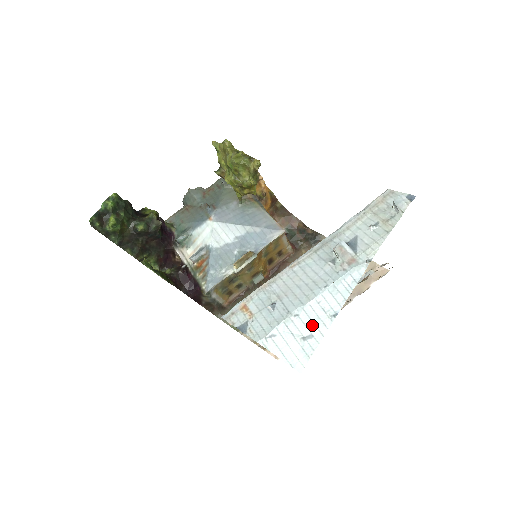
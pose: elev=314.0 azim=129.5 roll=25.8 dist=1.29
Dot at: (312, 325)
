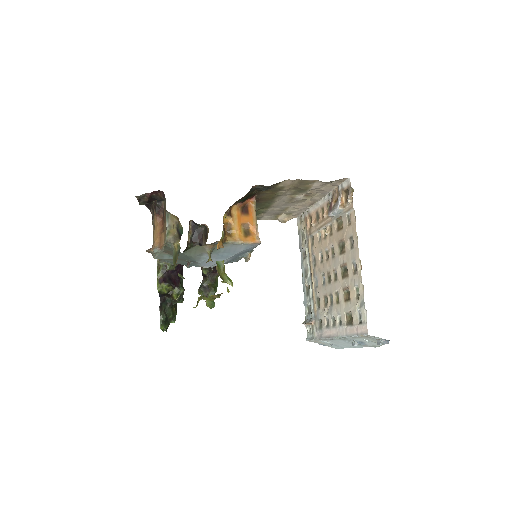
Dot at: occluded
